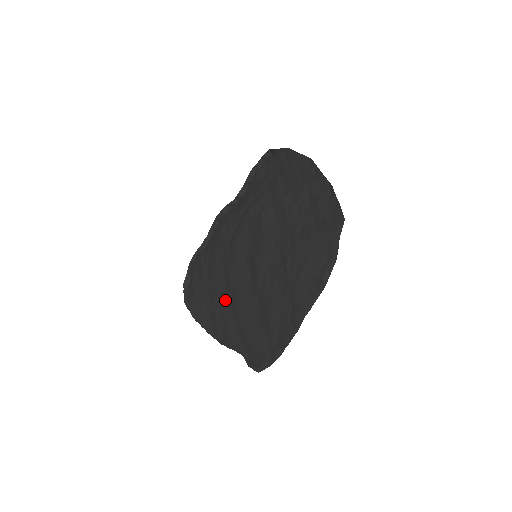
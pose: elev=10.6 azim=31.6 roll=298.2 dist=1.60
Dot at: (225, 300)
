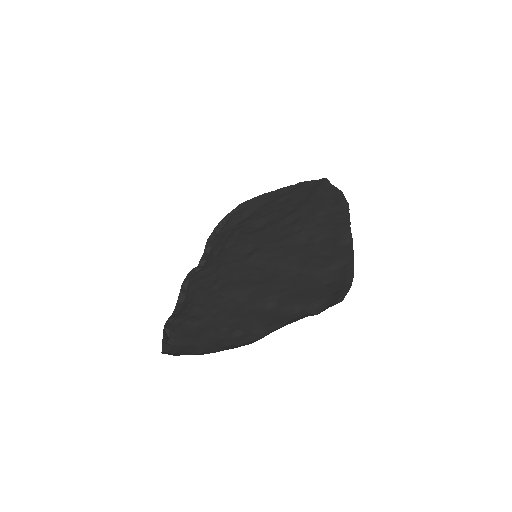
Dot at: (240, 309)
